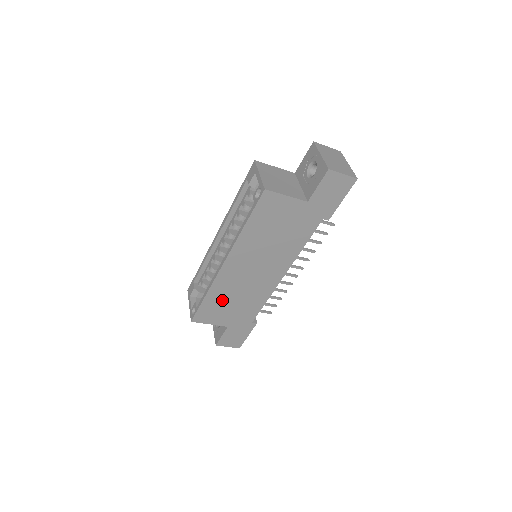
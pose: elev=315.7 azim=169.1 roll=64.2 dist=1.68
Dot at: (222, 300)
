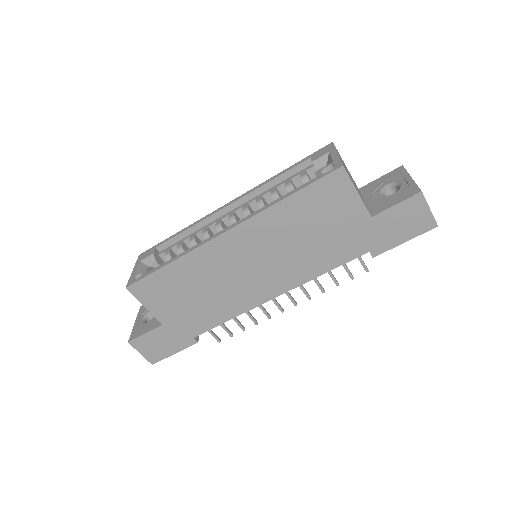
Dot at: (184, 282)
